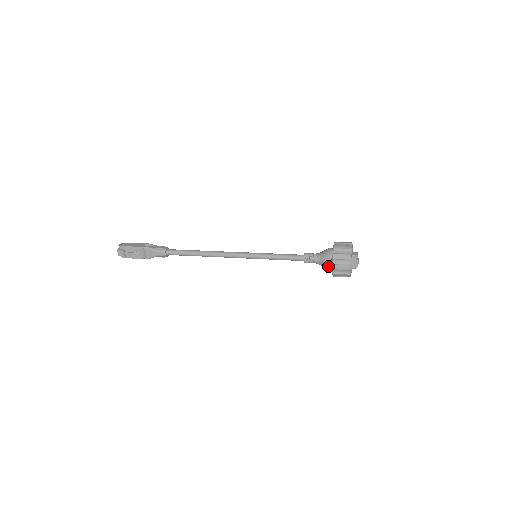
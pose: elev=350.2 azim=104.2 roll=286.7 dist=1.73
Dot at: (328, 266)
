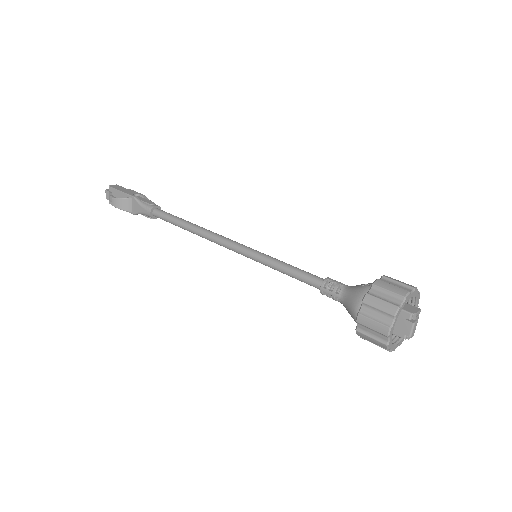
Dot at: (354, 313)
